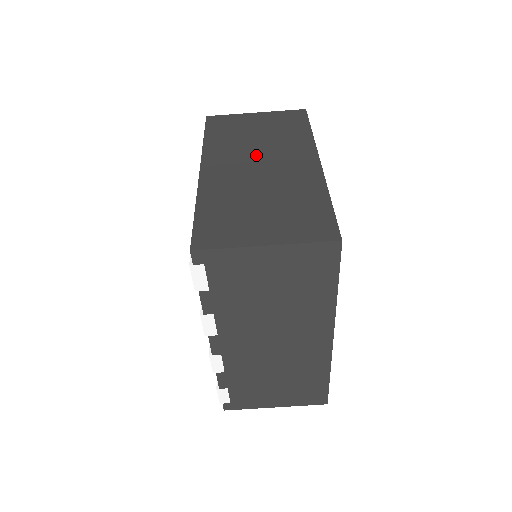
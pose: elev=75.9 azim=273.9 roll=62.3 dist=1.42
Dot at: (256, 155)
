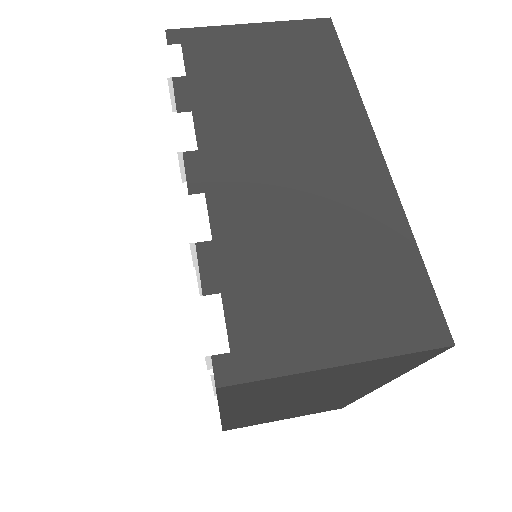
Dot at: occluded
